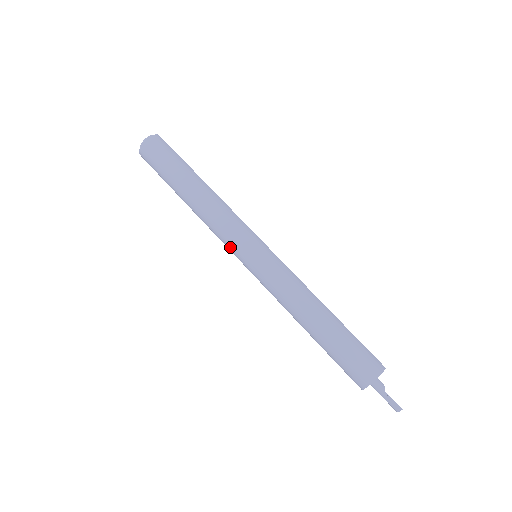
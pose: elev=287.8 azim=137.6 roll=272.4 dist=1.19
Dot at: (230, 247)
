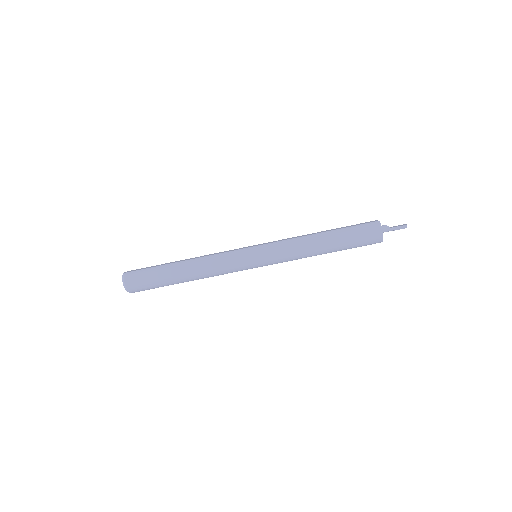
Dot at: occluded
